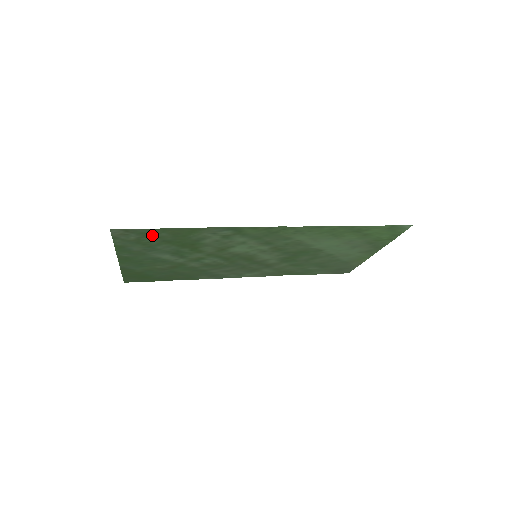
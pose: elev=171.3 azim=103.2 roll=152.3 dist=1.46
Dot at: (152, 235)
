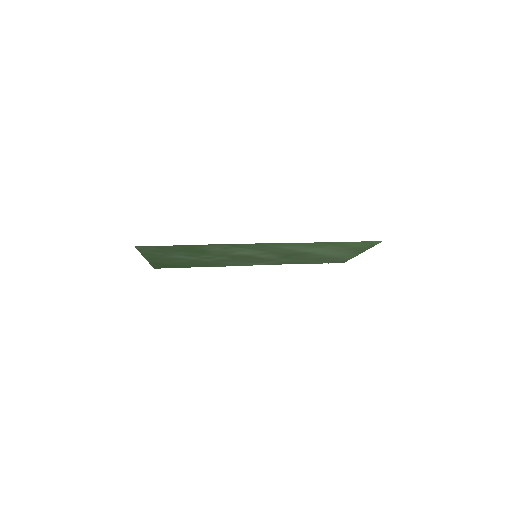
Dot at: (167, 248)
